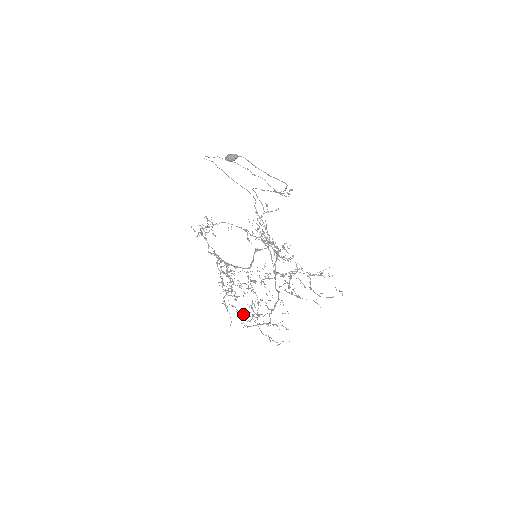
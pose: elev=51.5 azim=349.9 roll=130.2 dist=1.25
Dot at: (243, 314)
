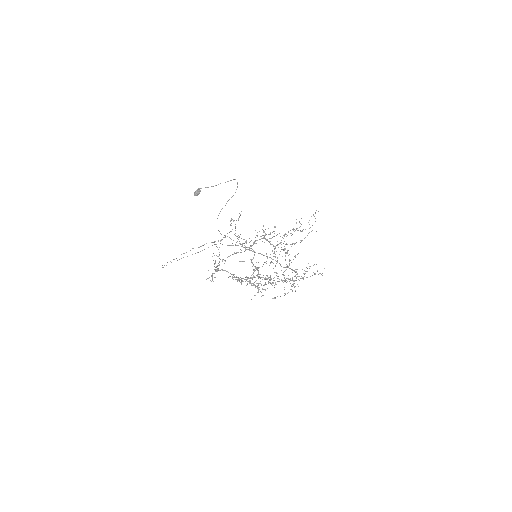
Dot at: occluded
